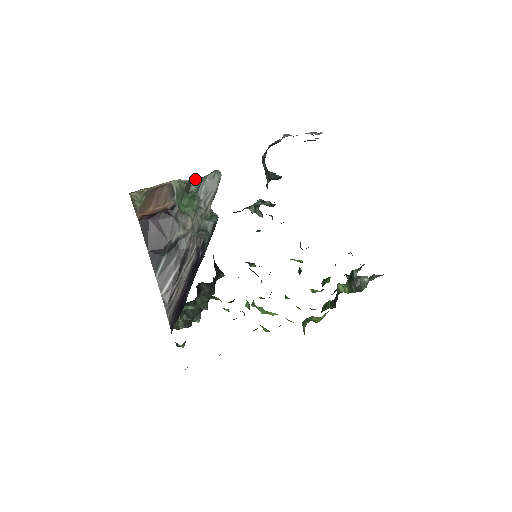
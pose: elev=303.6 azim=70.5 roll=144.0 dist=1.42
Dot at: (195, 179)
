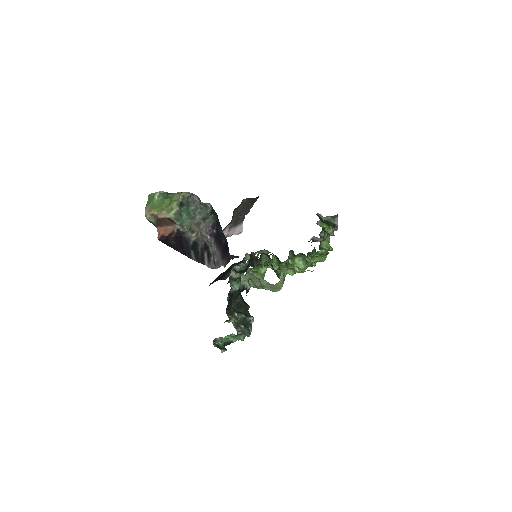
Dot at: (183, 199)
